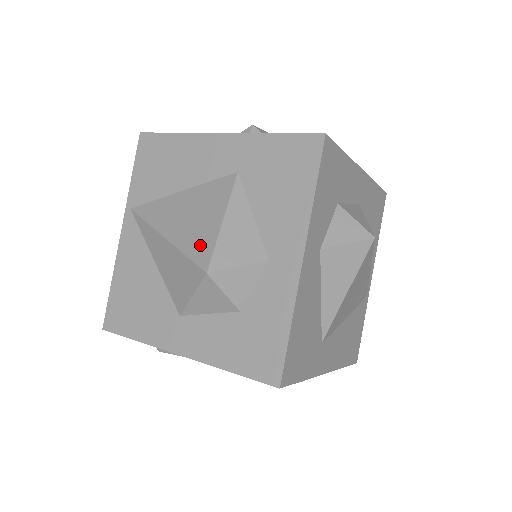
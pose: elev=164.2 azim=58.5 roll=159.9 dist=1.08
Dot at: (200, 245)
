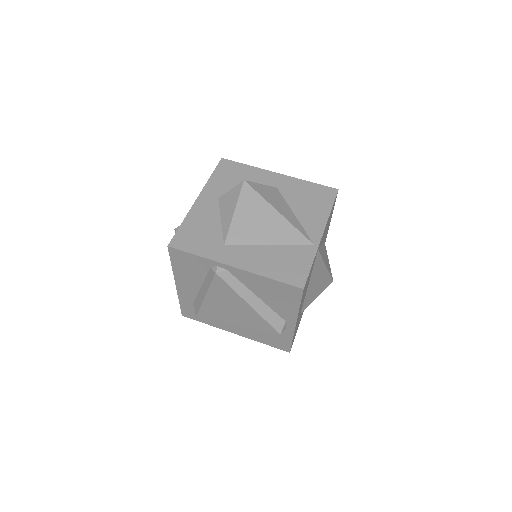
Dot at: occluded
